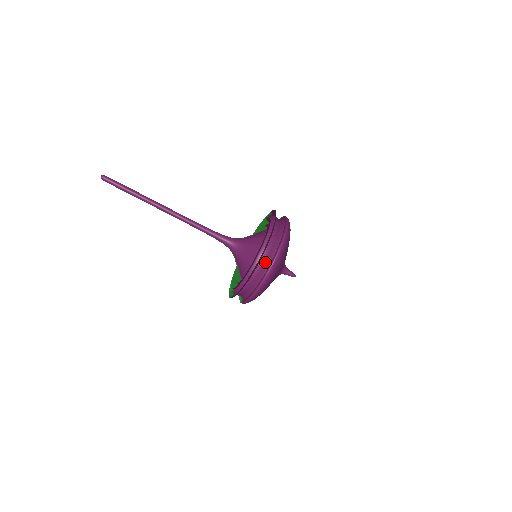
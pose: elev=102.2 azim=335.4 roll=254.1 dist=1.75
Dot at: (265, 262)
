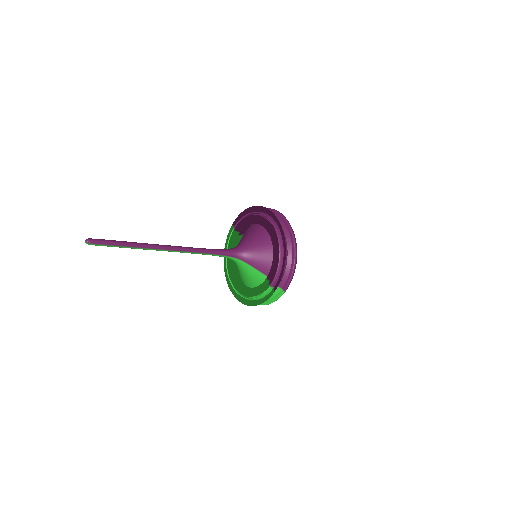
Dot at: occluded
